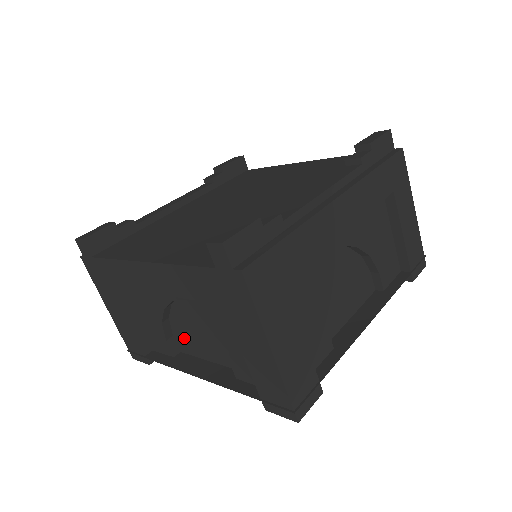
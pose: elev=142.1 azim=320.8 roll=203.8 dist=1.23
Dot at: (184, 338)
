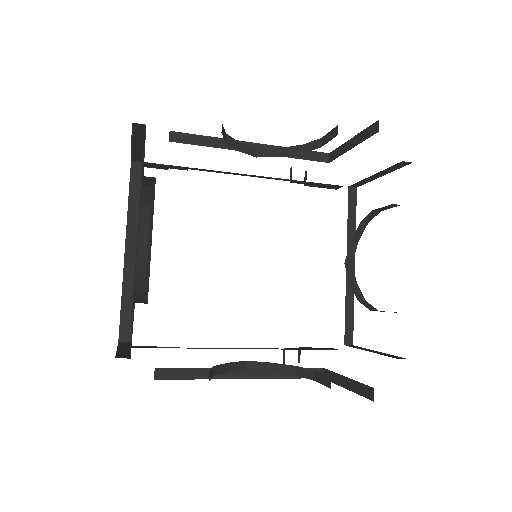
Dot at: occluded
